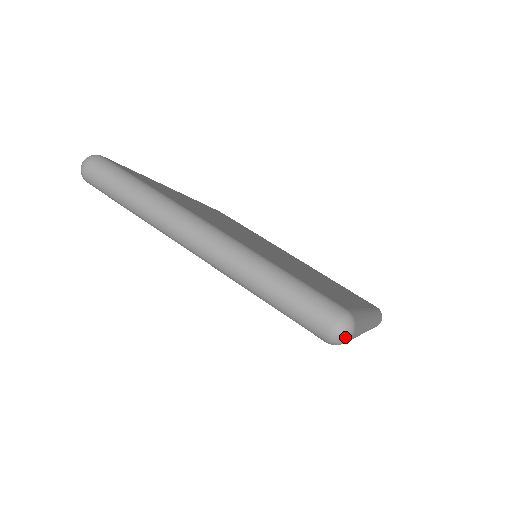
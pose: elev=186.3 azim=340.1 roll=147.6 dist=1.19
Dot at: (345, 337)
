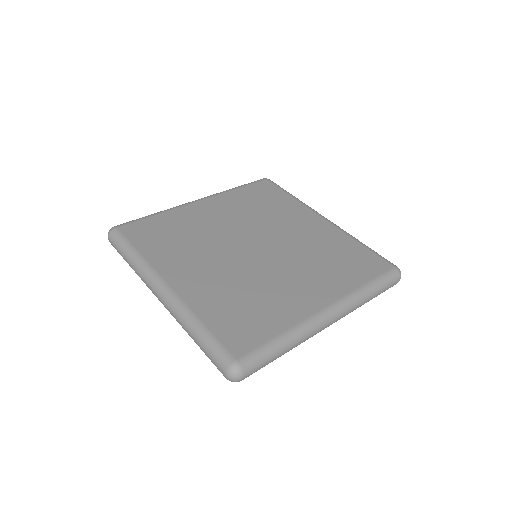
Dot at: occluded
